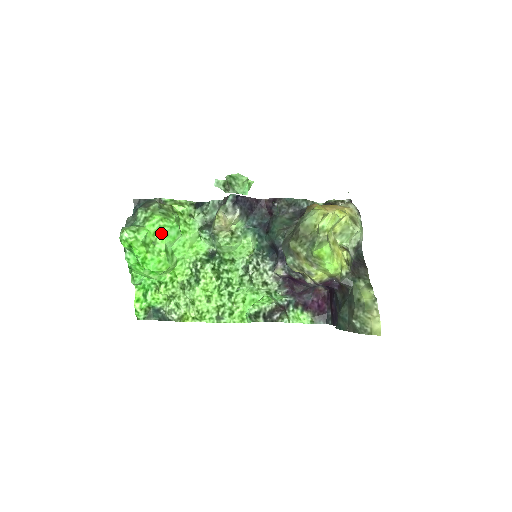
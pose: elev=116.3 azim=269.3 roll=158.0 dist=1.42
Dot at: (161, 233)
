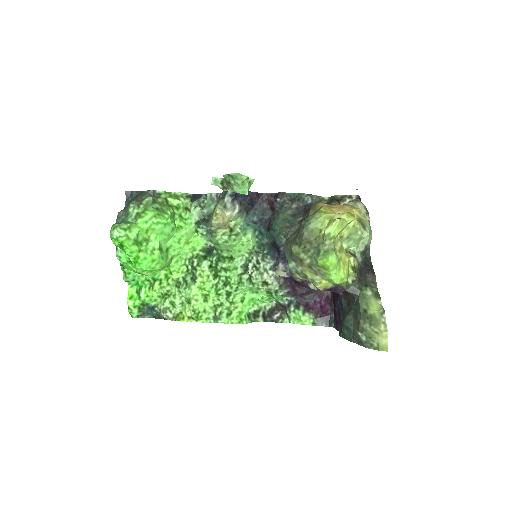
Dot at: (154, 230)
